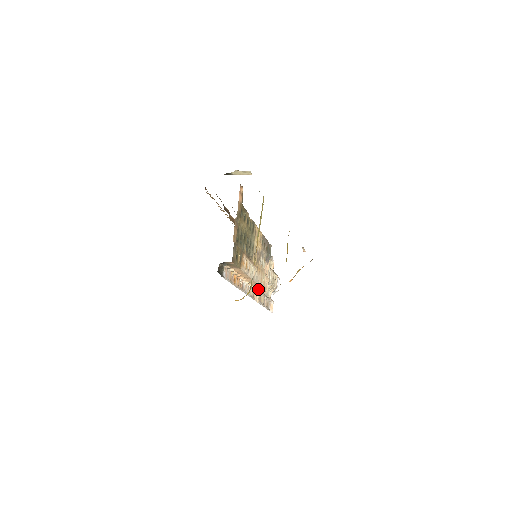
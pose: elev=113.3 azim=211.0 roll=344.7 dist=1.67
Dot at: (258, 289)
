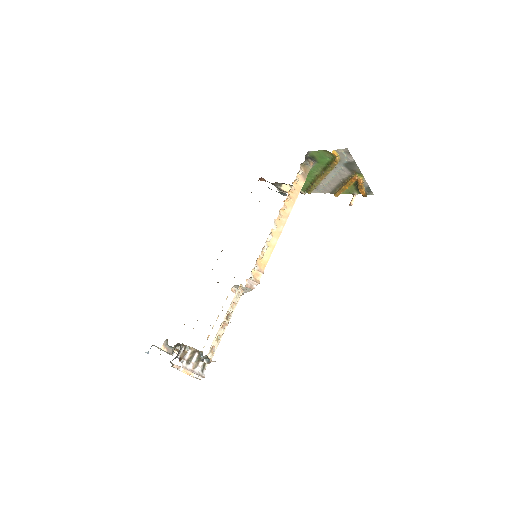
Dot at: (260, 264)
